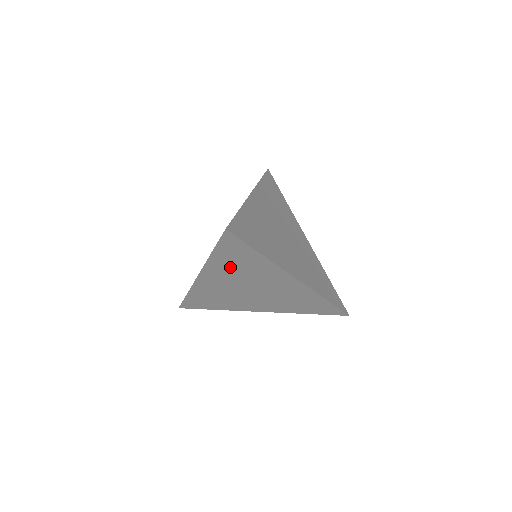
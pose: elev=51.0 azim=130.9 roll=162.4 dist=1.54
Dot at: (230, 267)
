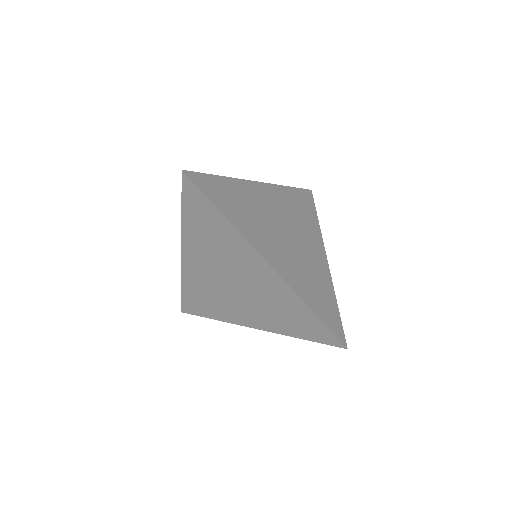
Dot at: (203, 238)
